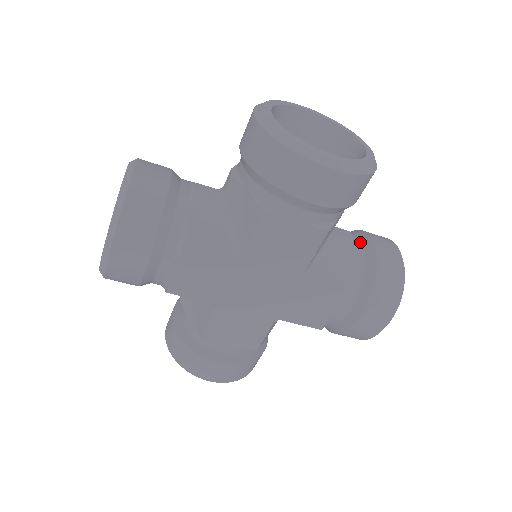
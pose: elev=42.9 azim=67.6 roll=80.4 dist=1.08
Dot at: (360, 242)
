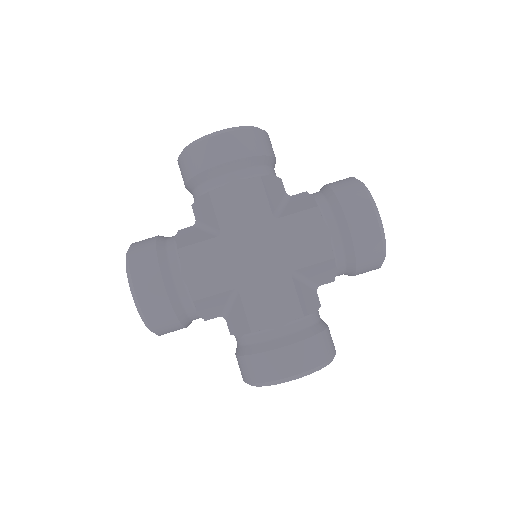
Dot at: occluded
